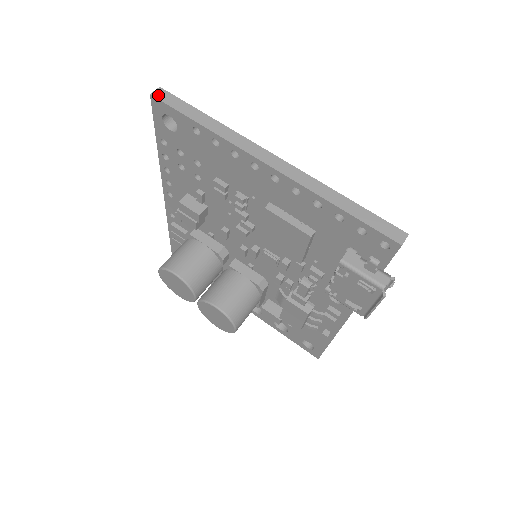
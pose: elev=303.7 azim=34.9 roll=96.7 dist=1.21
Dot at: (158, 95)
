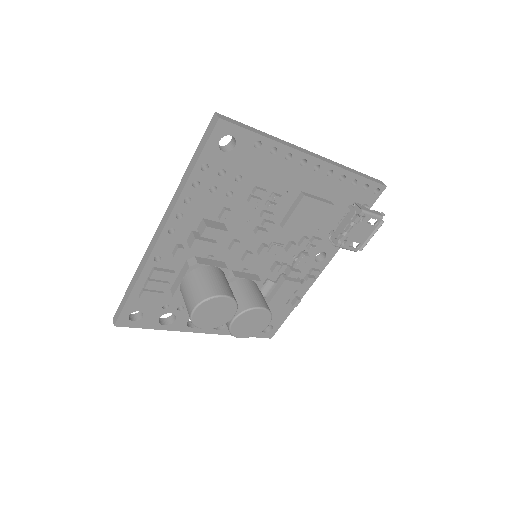
Dot at: (223, 118)
